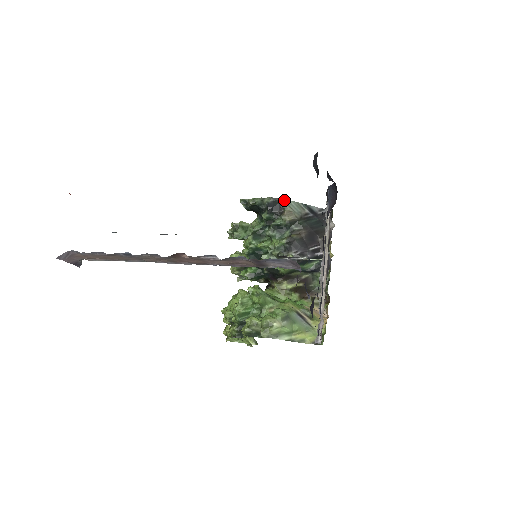
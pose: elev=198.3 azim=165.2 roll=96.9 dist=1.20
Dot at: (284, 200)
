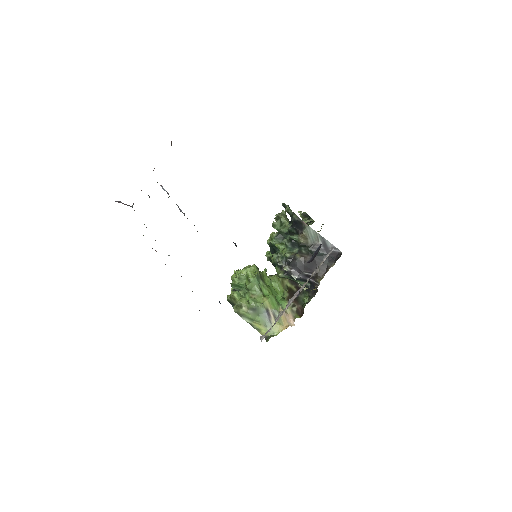
Dot at: (306, 225)
